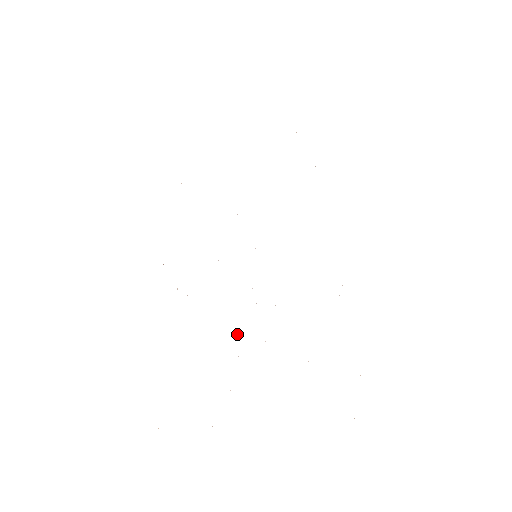
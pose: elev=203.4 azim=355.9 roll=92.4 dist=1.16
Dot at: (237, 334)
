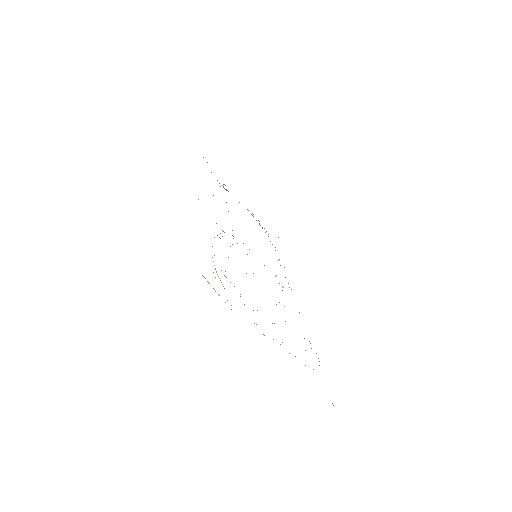
Dot at: occluded
